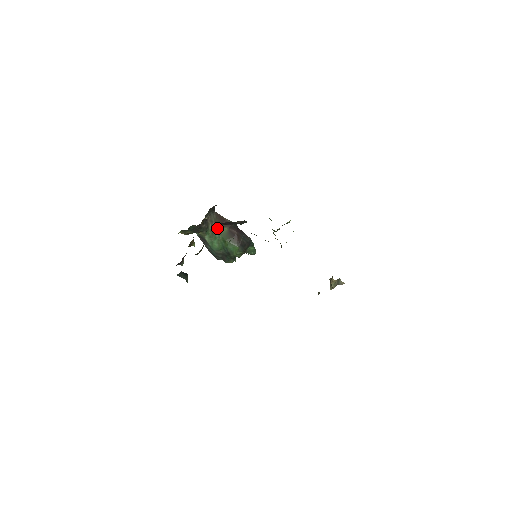
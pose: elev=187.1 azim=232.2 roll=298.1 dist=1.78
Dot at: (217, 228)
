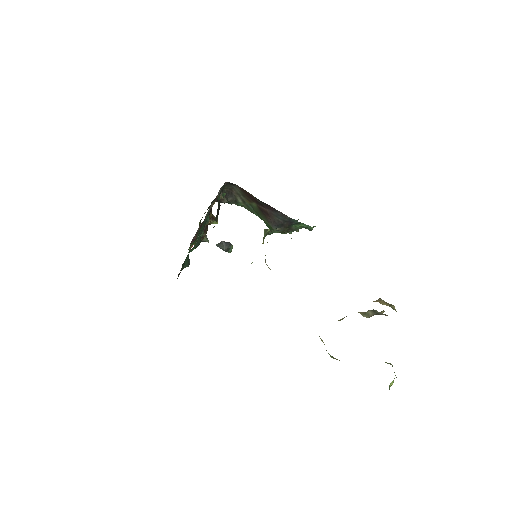
Dot at: (248, 201)
